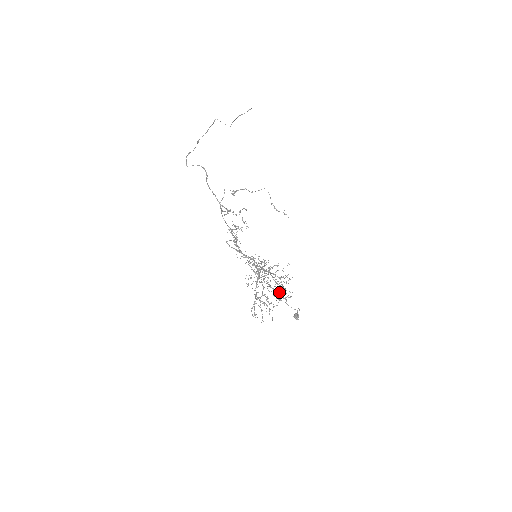
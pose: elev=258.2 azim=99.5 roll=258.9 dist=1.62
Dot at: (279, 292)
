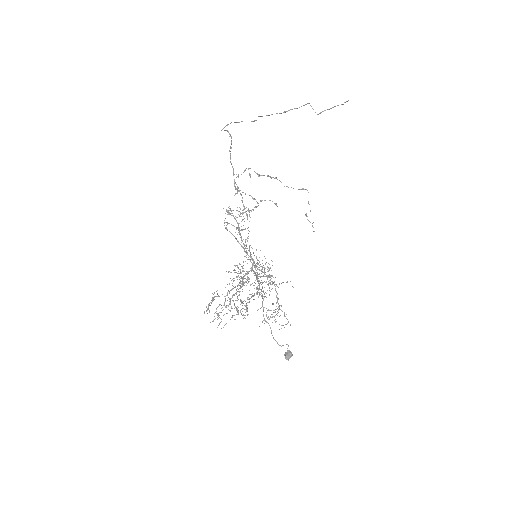
Dot at: occluded
